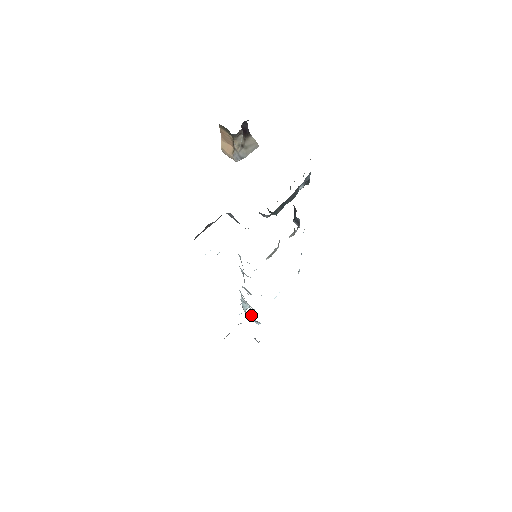
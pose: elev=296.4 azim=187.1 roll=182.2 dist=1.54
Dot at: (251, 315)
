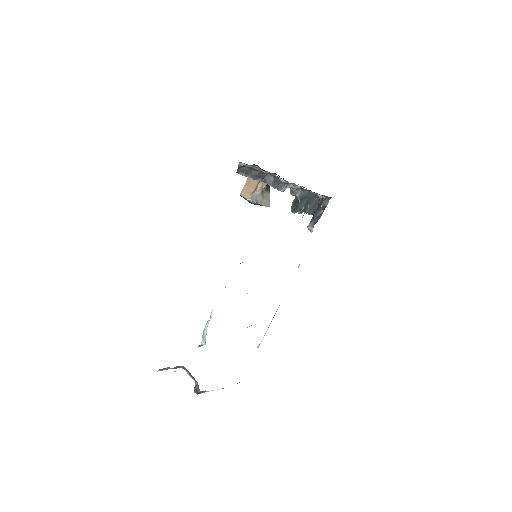
Dot at: occluded
